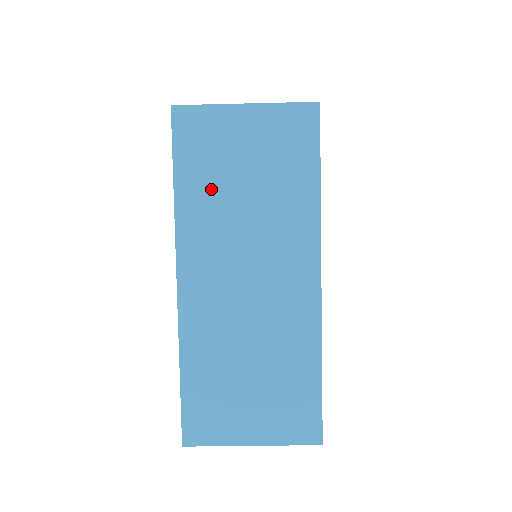
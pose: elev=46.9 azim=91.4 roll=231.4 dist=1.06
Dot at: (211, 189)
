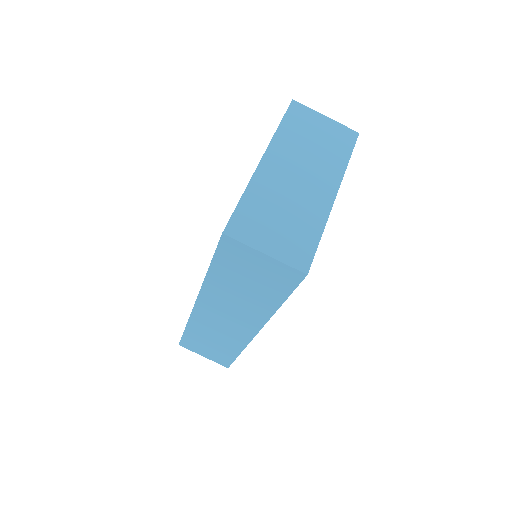
Dot at: (297, 135)
